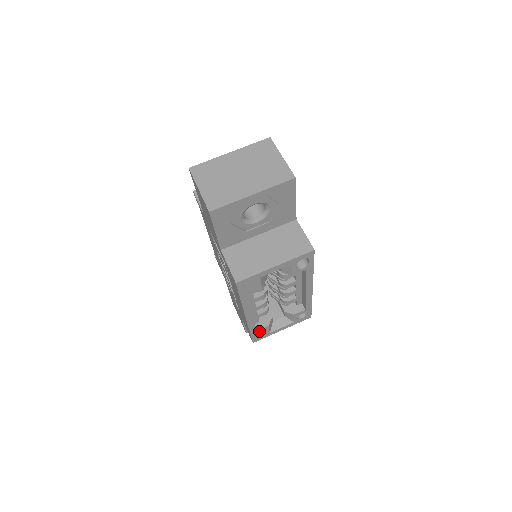
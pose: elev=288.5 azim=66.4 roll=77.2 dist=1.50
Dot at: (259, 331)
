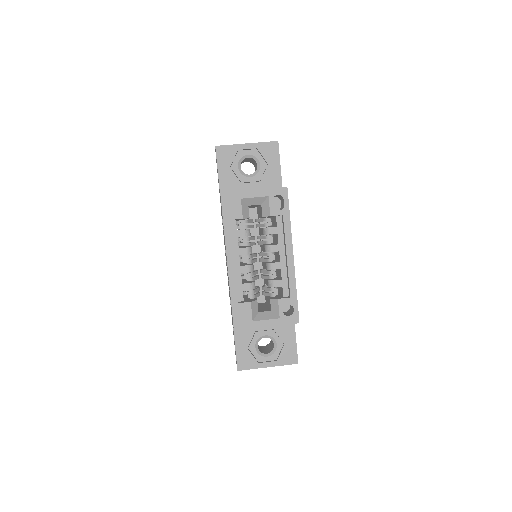
Dot at: (241, 307)
